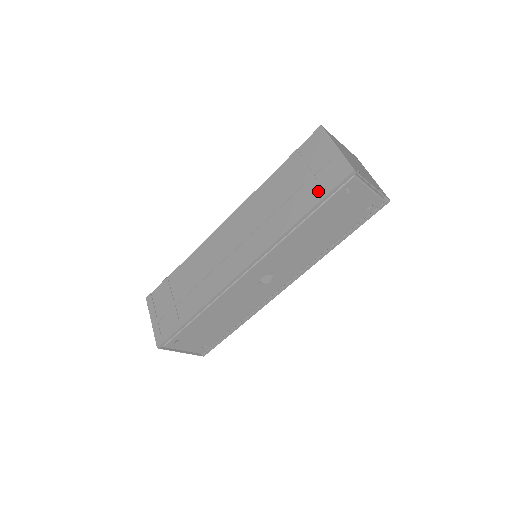
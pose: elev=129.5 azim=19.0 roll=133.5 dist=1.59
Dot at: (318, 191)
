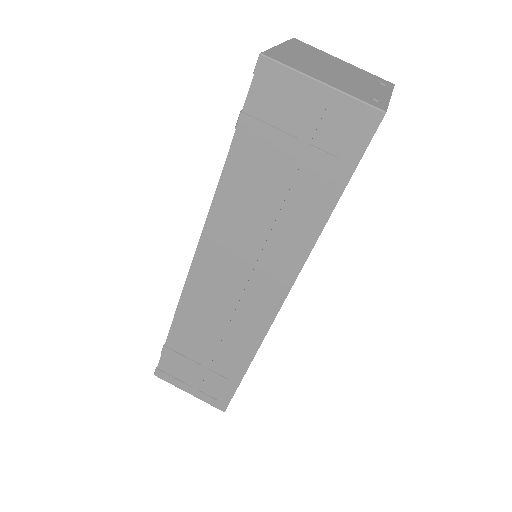
Dot at: (336, 167)
